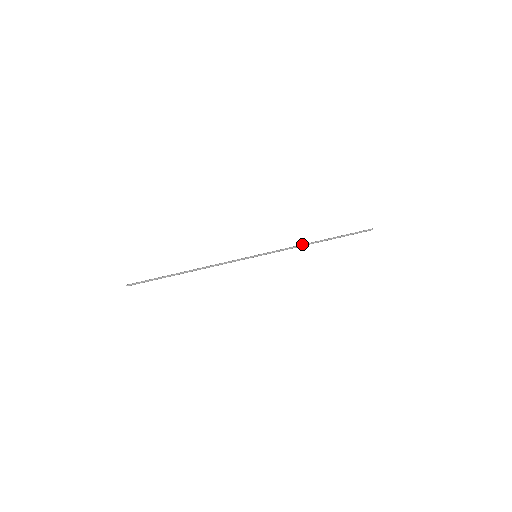
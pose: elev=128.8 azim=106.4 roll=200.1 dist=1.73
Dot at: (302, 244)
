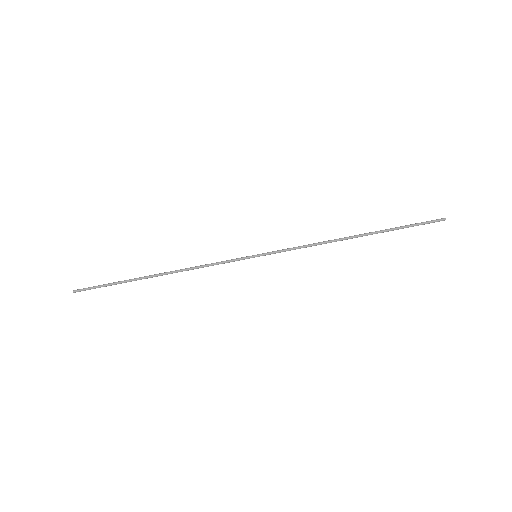
Dot at: occluded
